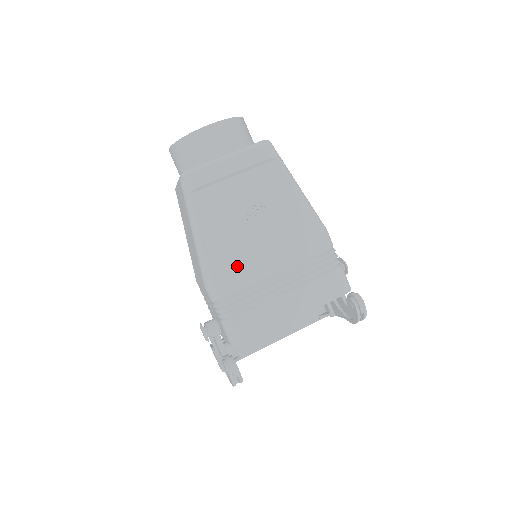
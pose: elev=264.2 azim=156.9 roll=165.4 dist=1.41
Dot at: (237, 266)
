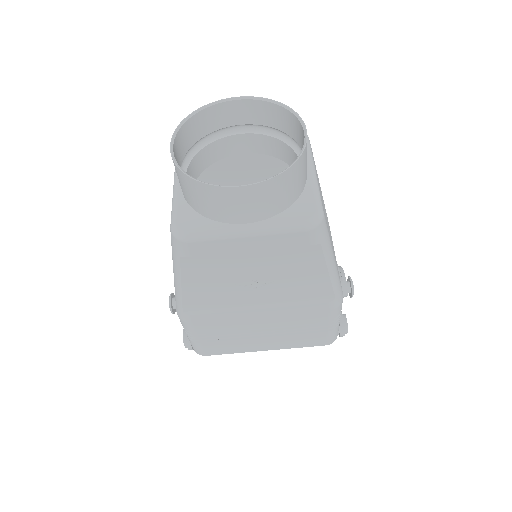
Dot at: (217, 317)
